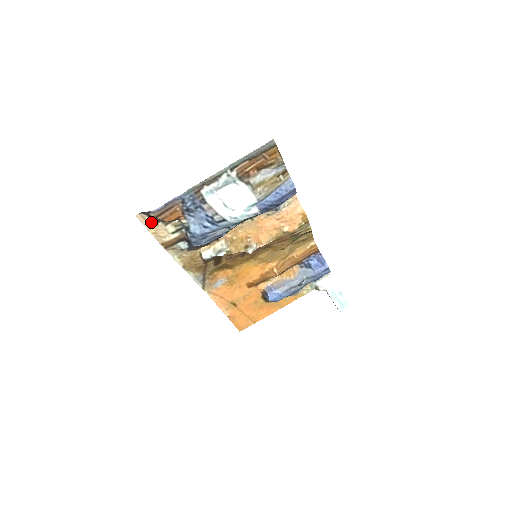
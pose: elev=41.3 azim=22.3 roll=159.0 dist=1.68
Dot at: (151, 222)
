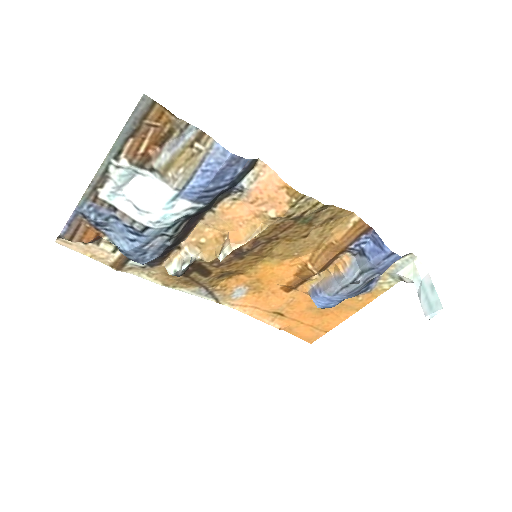
Dot at: (79, 245)
